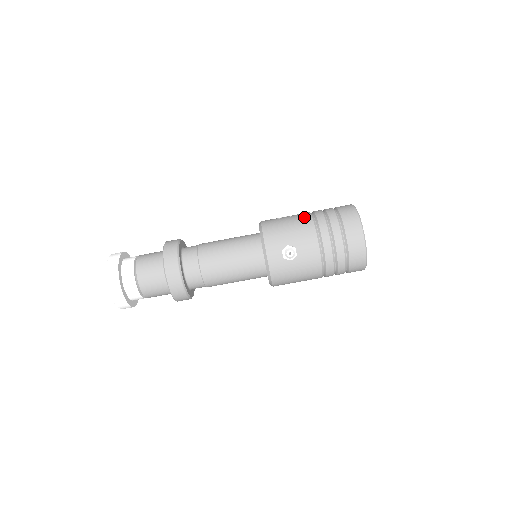
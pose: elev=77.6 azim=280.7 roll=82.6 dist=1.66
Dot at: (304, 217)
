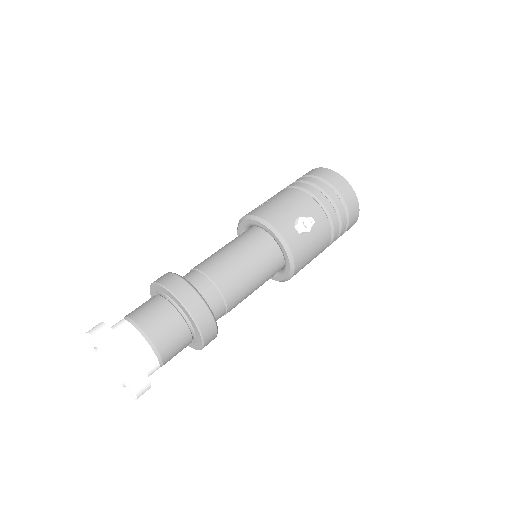
Dot at: (287, 192)
